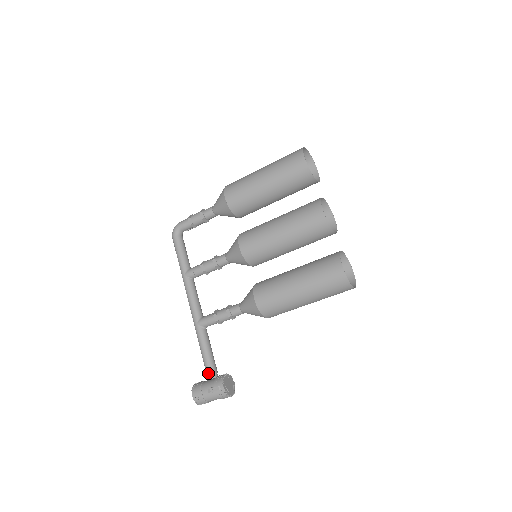
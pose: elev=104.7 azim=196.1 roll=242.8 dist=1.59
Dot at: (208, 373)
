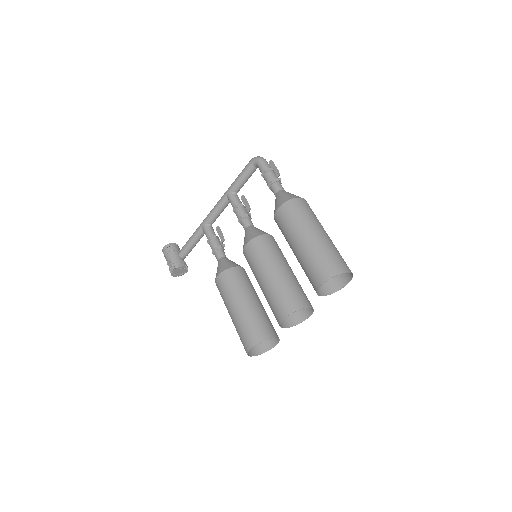
Dot at: (181, 251)
